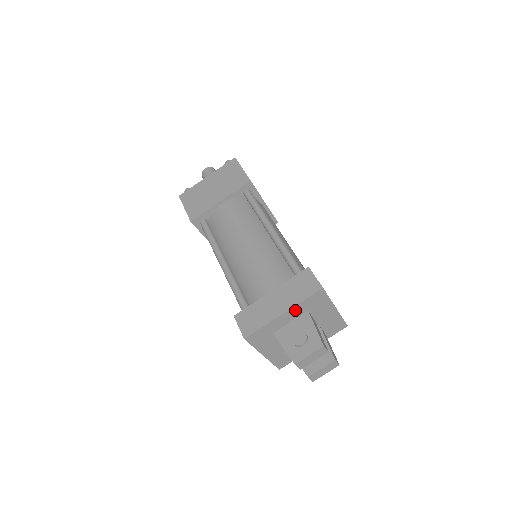
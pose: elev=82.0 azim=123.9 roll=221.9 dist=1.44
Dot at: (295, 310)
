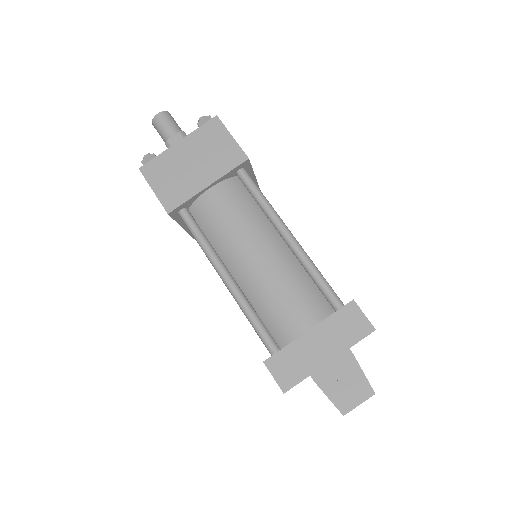
Dot at: (340, 354)
